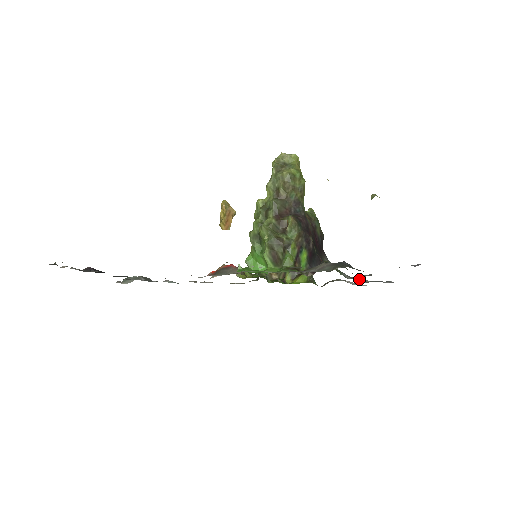
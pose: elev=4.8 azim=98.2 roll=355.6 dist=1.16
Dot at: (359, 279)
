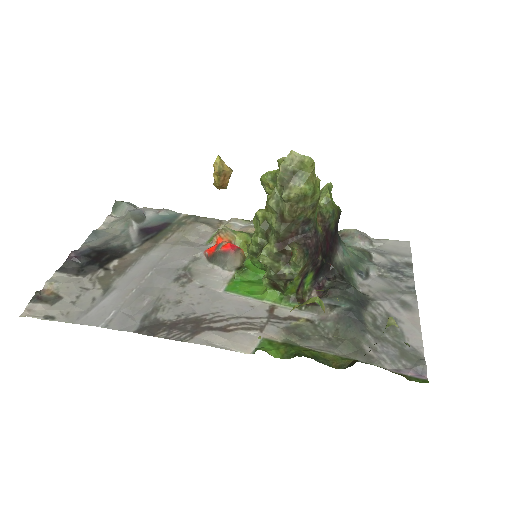
Dot at: (372, 268)
